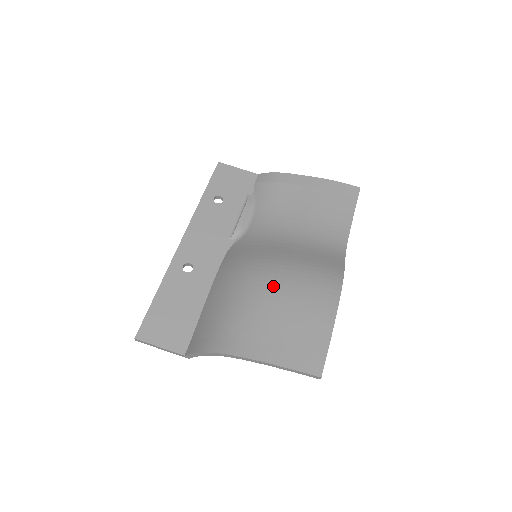
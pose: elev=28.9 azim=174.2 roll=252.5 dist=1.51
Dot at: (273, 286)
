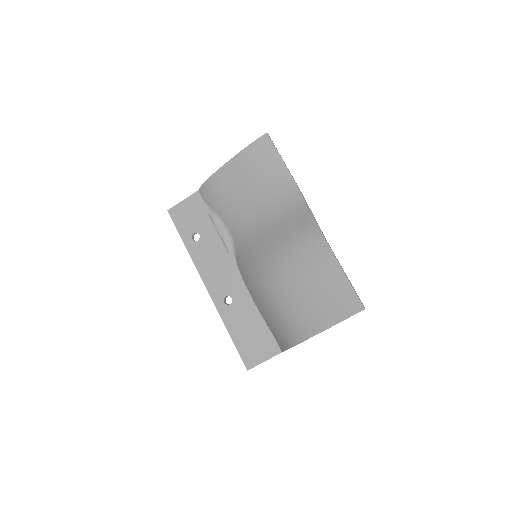
Dot at: (285, 277)
